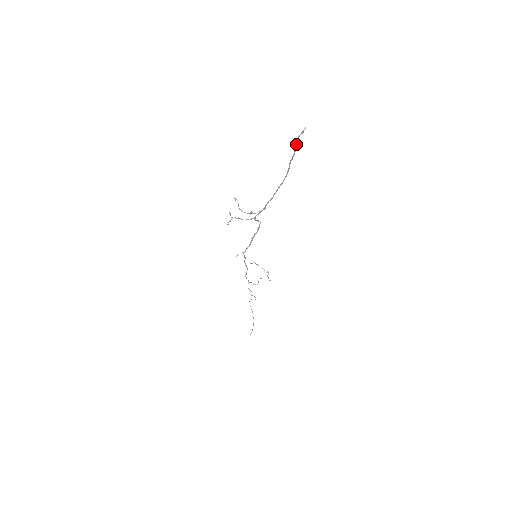
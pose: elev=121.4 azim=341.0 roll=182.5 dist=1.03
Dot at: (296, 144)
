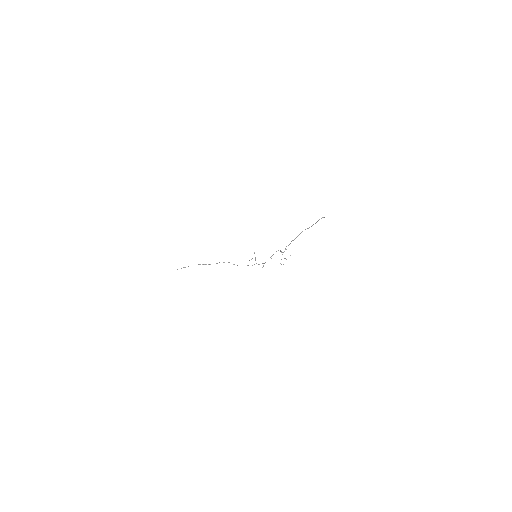
Dot at: occluded
